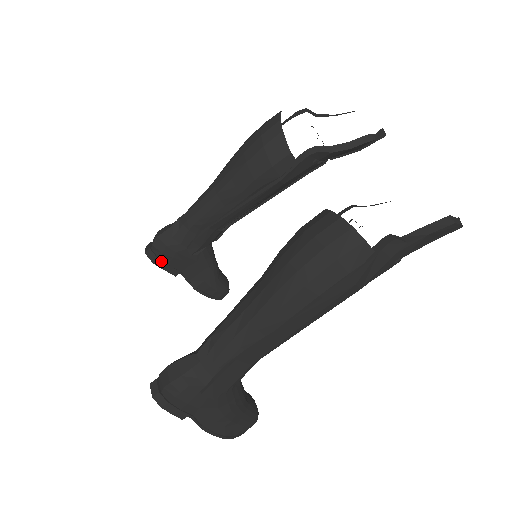
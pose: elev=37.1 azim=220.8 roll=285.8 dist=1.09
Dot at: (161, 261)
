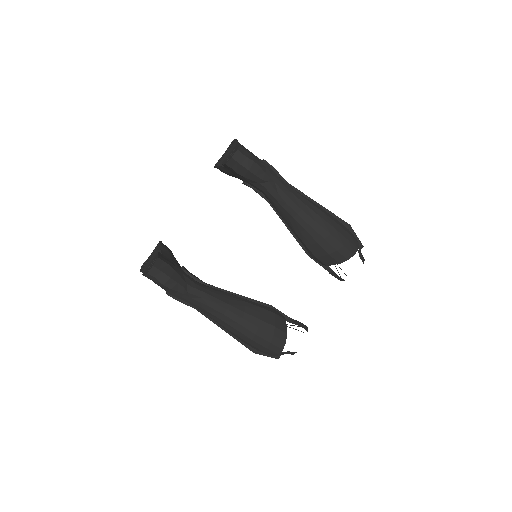
Dot at: (230, 168)
